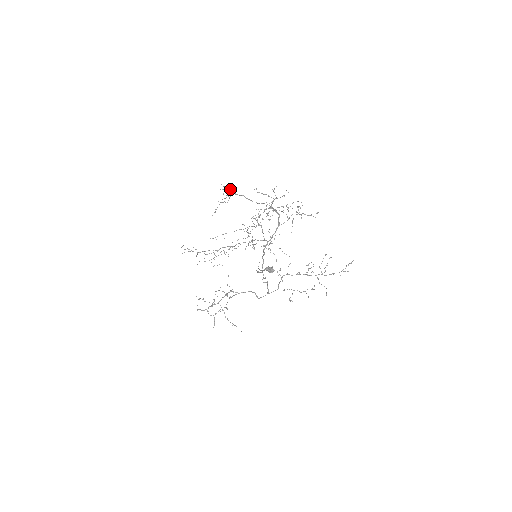
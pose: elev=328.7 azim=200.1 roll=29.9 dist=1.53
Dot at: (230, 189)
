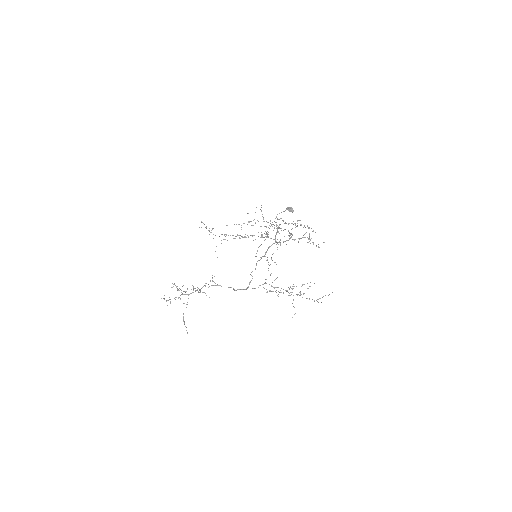
Dot at: (262, 214)
